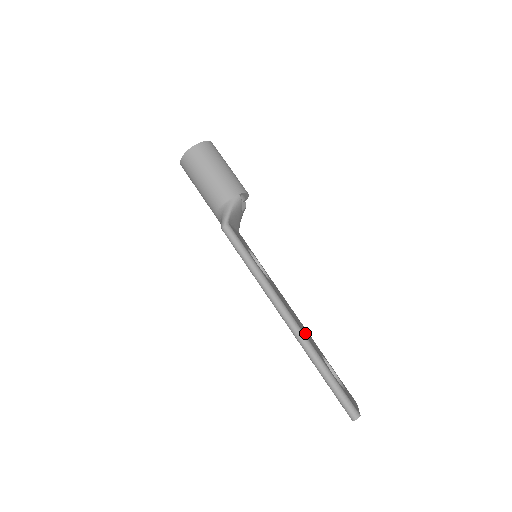
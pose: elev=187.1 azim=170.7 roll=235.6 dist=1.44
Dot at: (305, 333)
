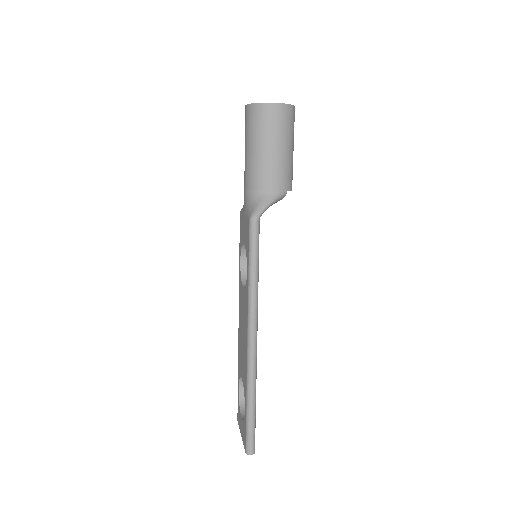
Dot at: occluded
